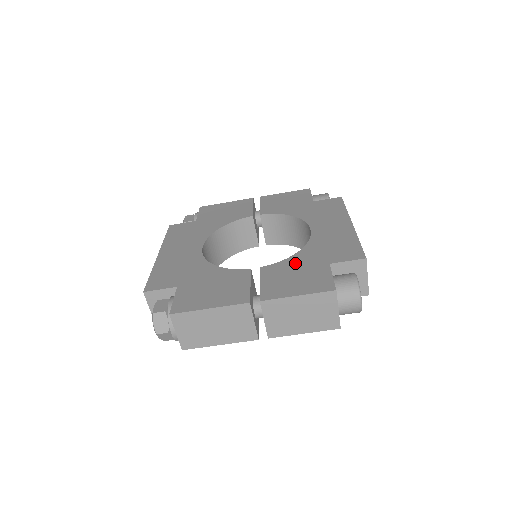
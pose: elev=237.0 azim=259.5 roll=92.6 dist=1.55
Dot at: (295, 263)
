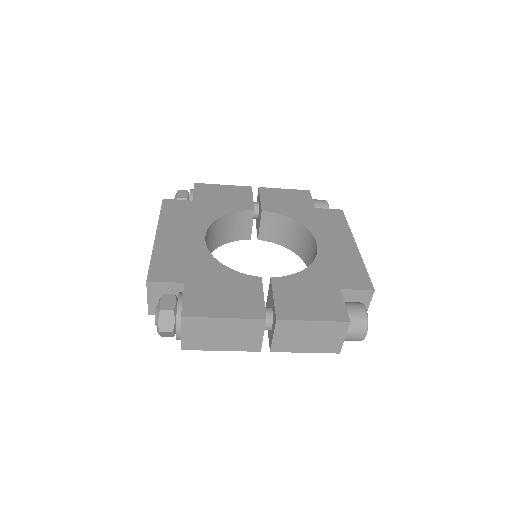
Dot at: (306, 280)
